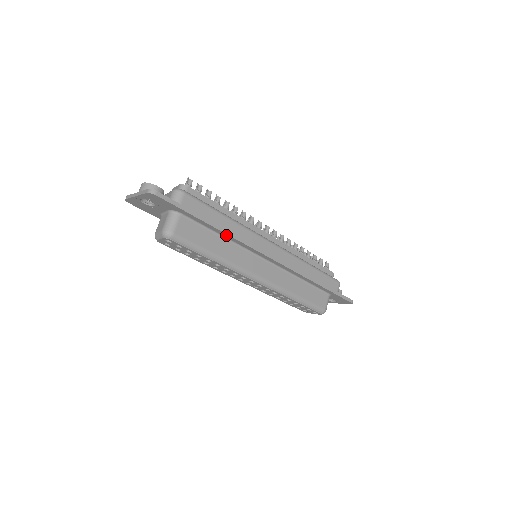
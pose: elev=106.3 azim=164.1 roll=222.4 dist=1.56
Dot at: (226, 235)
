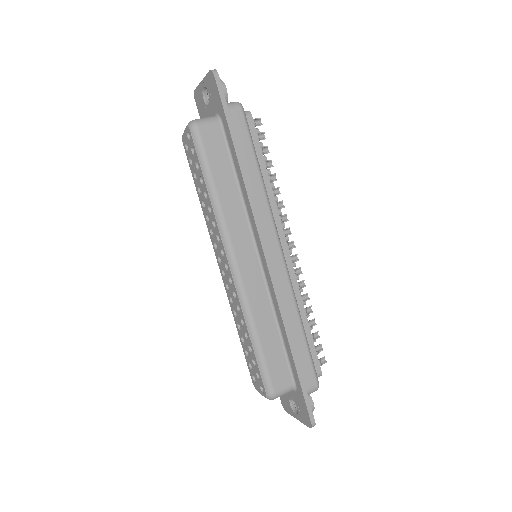
Dot at: (243, 183)
